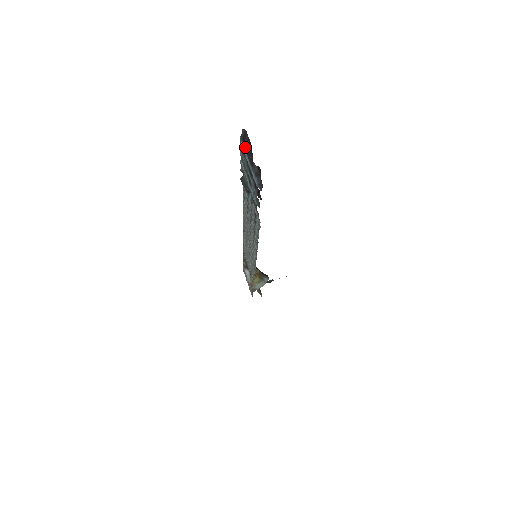
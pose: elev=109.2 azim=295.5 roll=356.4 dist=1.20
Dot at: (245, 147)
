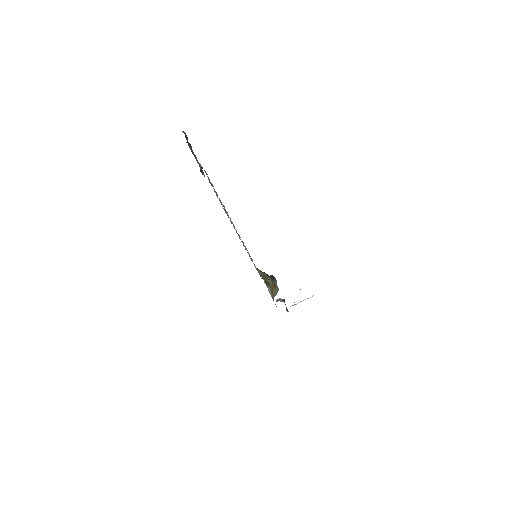
Dot at: (187, 141)
